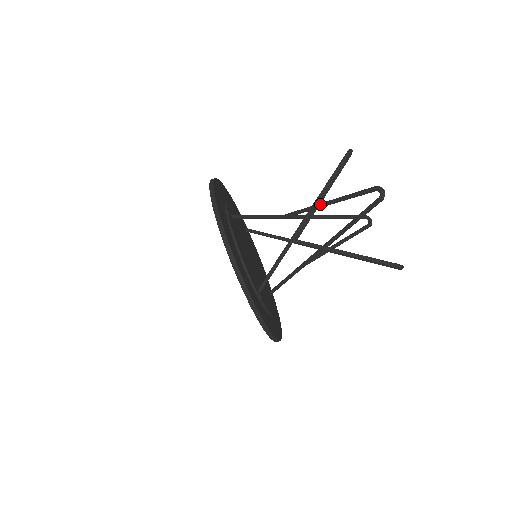
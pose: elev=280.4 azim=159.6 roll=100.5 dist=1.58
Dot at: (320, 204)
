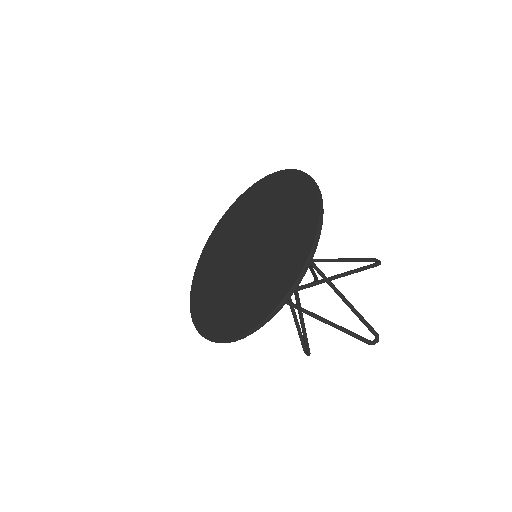
Dot at: (337, 290)
